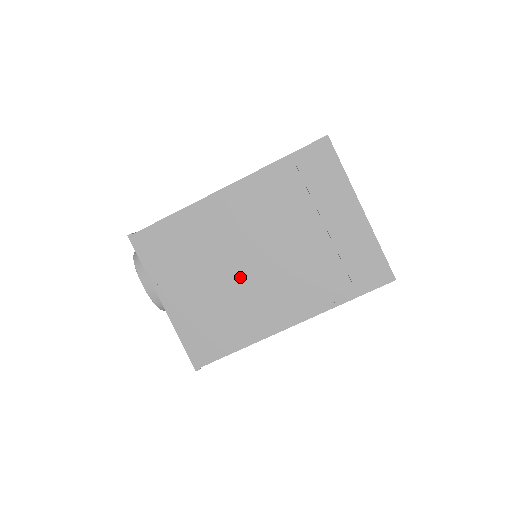
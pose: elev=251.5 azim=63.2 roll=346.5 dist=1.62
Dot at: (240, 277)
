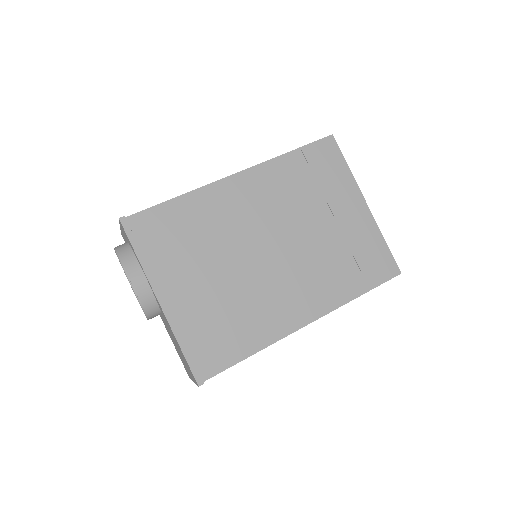
Dot at: (252, 269)
